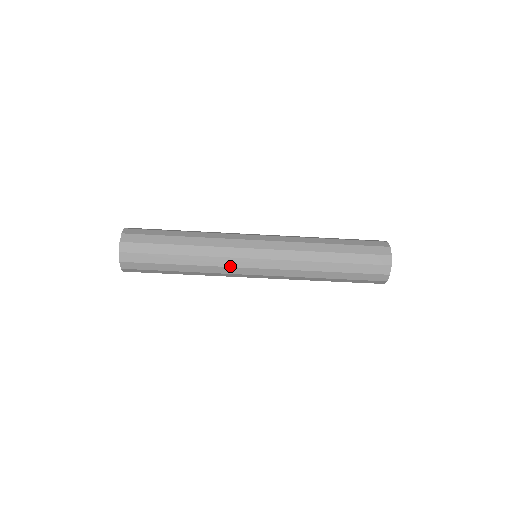
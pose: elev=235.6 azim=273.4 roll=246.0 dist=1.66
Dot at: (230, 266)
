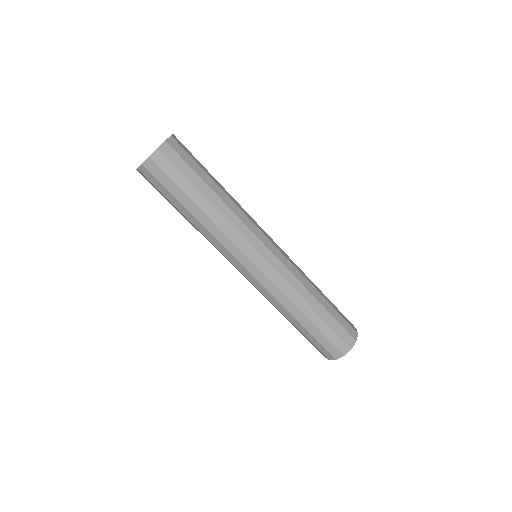
Dot at: (246, 238)
